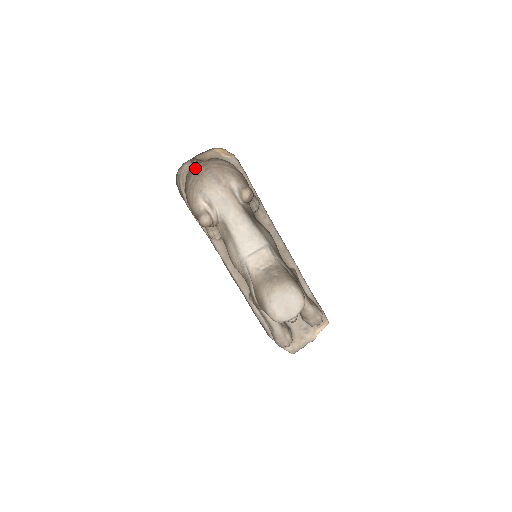
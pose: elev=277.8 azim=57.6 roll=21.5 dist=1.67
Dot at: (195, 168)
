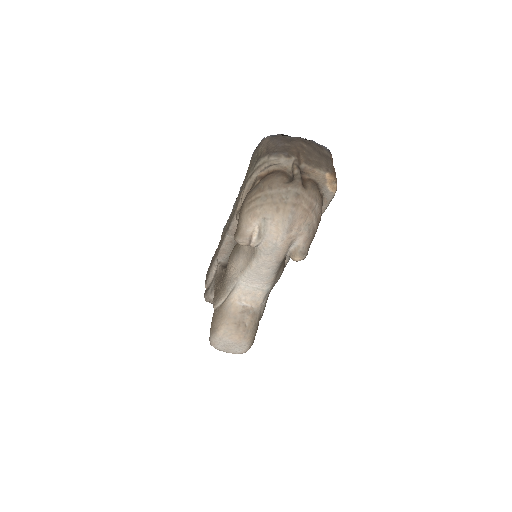
Dot at: (288, 183)
